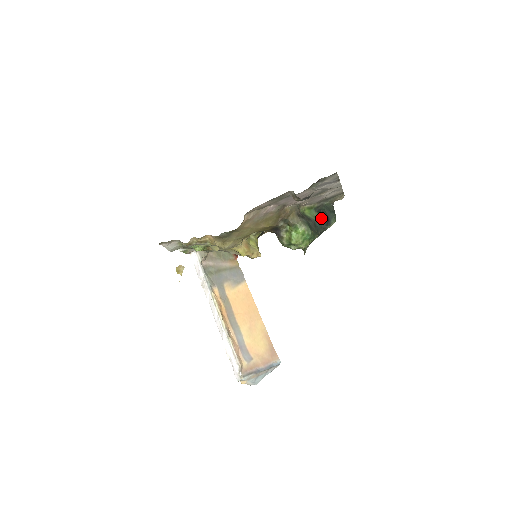
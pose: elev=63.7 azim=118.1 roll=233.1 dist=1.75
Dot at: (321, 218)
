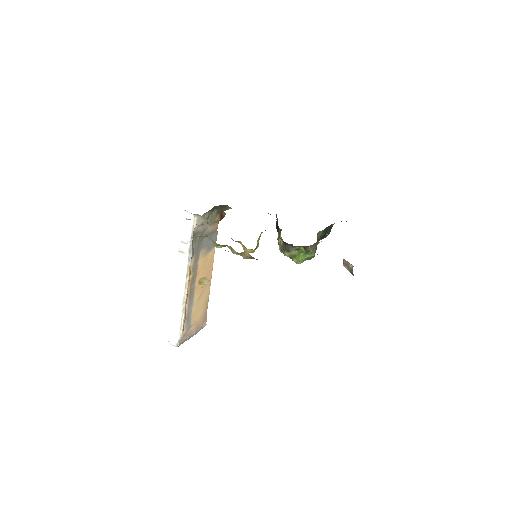
Dot at: (321, 235)
